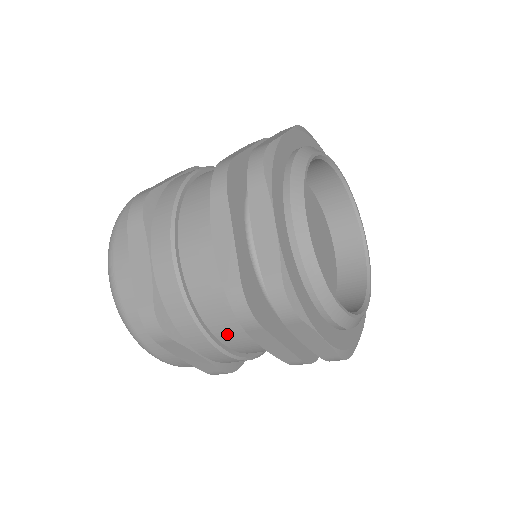
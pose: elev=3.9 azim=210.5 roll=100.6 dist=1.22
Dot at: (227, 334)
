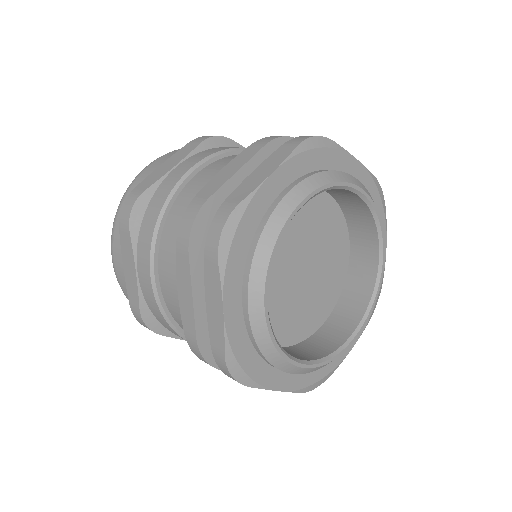
Dot at: (167, 261)
